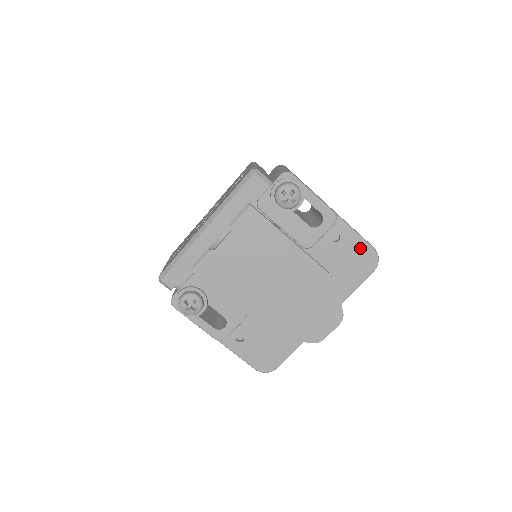
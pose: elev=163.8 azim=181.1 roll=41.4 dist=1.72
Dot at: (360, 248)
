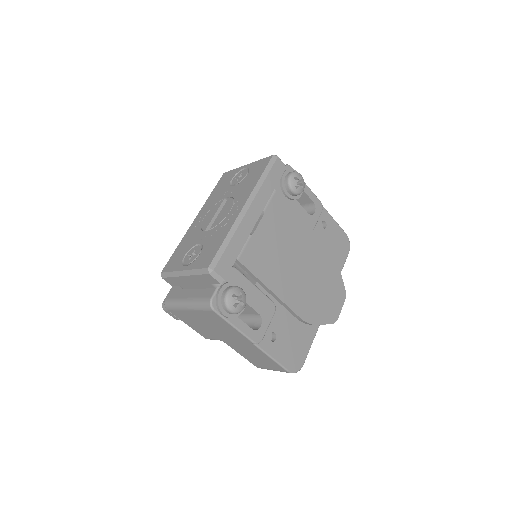
Dot at: (339, 233)
